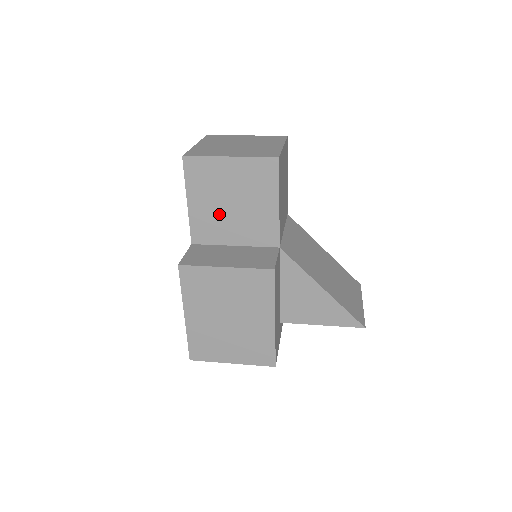
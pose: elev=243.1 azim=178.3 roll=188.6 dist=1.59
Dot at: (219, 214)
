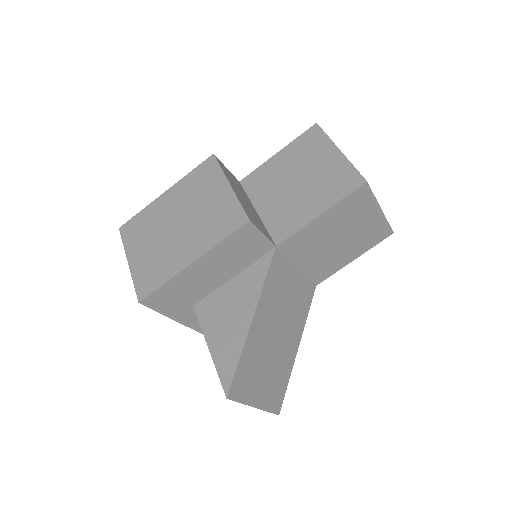
Dot at: (281, 180)
